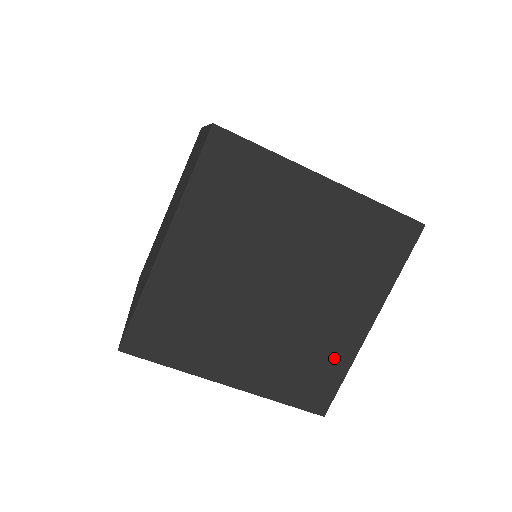
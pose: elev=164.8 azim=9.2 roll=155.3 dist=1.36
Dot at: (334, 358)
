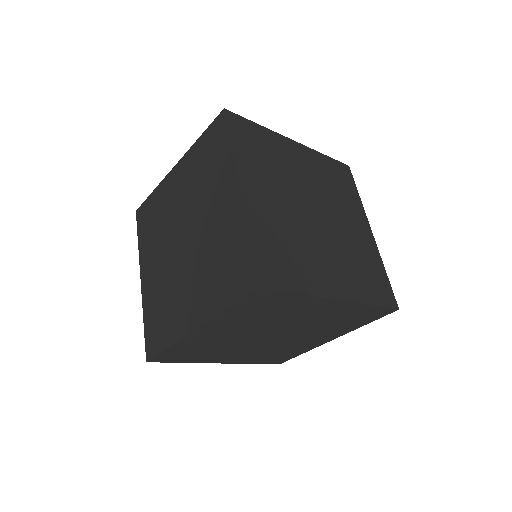
Dot at: (373, 260)
